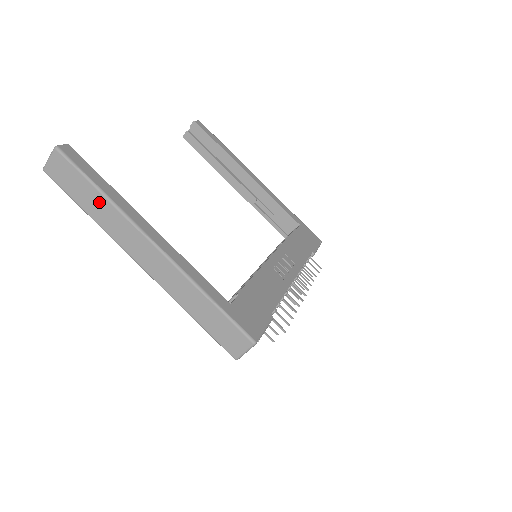
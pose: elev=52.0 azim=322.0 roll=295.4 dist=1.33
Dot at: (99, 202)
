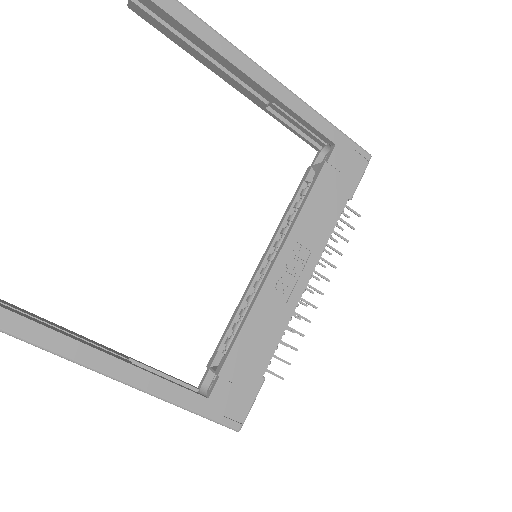
Dot at: occluded
